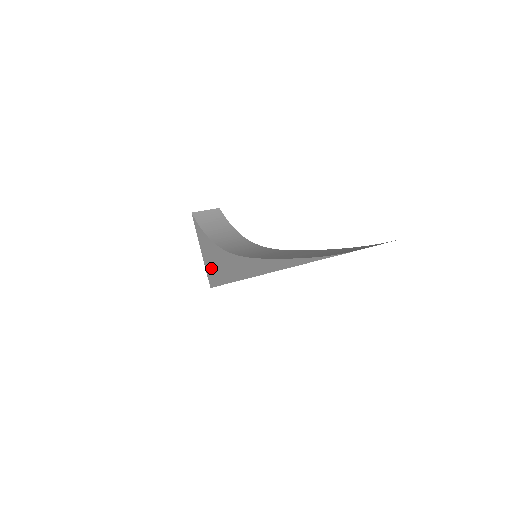
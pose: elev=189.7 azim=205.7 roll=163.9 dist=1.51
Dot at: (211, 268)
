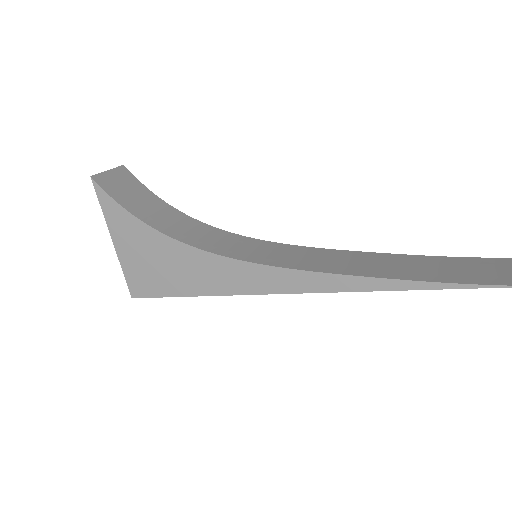
Dot at: (143, 270)
